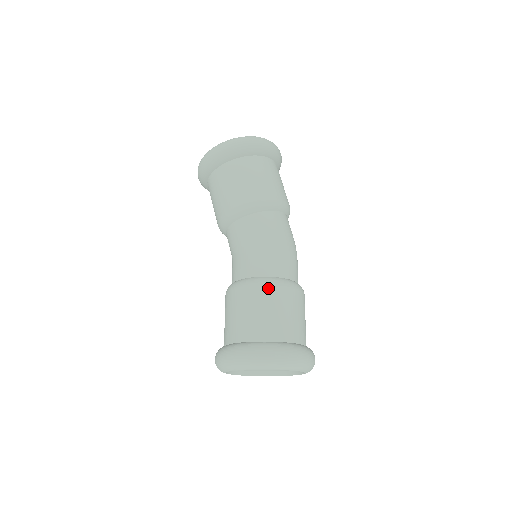
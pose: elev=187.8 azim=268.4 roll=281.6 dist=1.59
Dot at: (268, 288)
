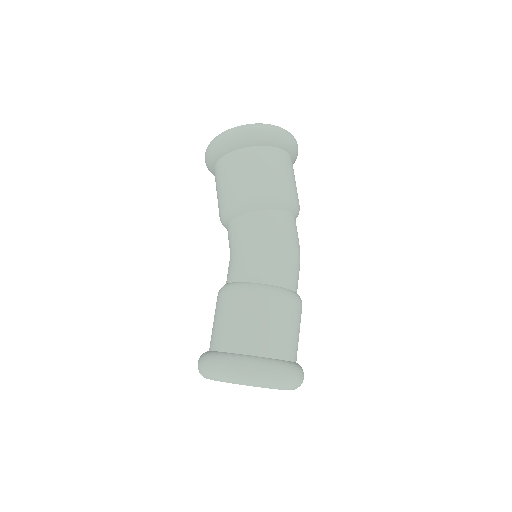
Dot at: (258, 297)
